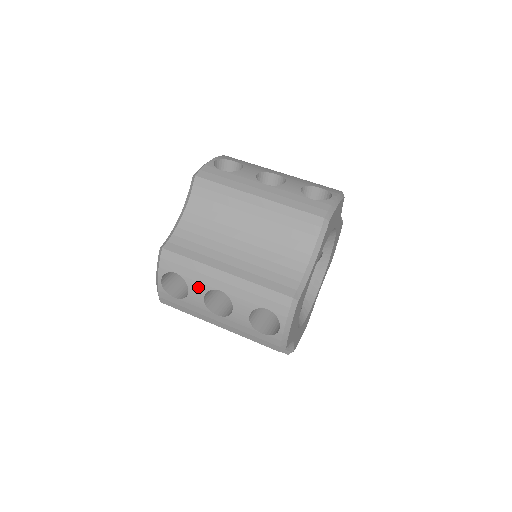
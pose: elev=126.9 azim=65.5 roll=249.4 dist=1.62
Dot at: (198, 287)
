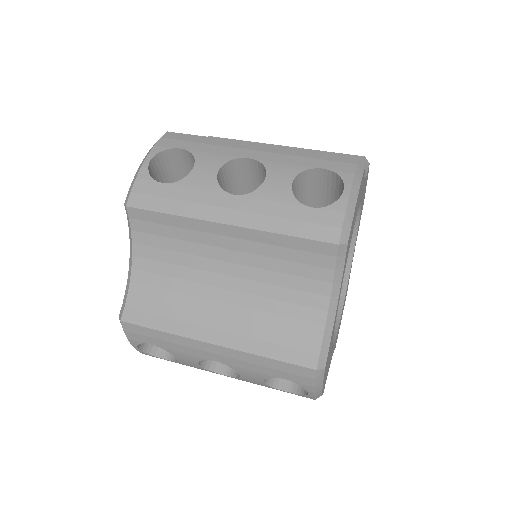
Dot at: (186, 357)
